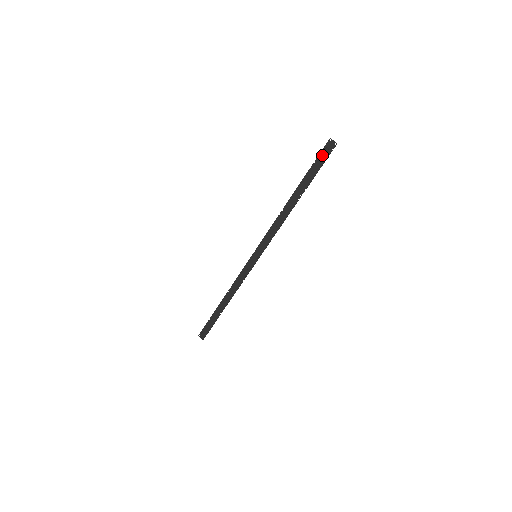
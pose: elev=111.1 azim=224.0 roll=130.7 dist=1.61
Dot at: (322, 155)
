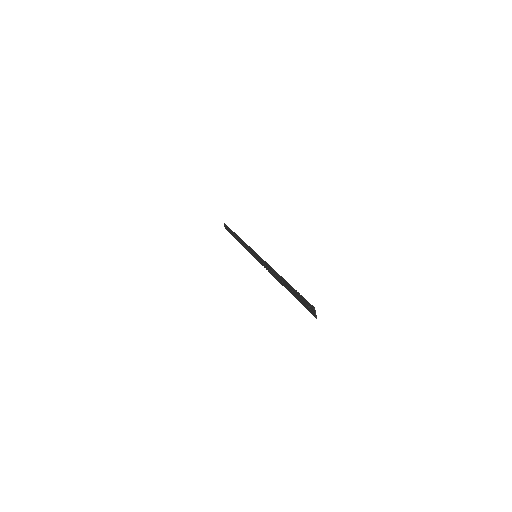
Dot at: (305, 303)
